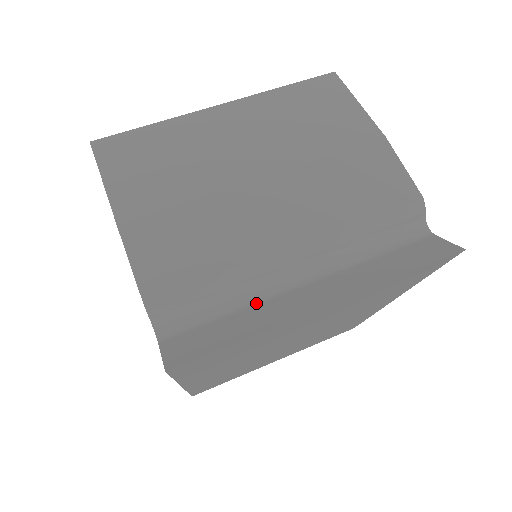
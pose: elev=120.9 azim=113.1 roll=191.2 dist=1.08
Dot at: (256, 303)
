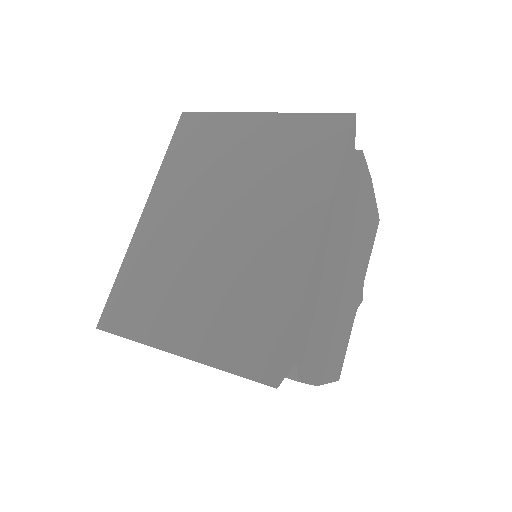
Dot at: occluded
